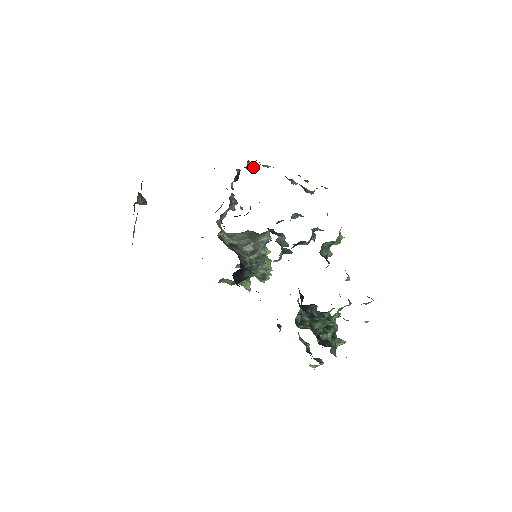
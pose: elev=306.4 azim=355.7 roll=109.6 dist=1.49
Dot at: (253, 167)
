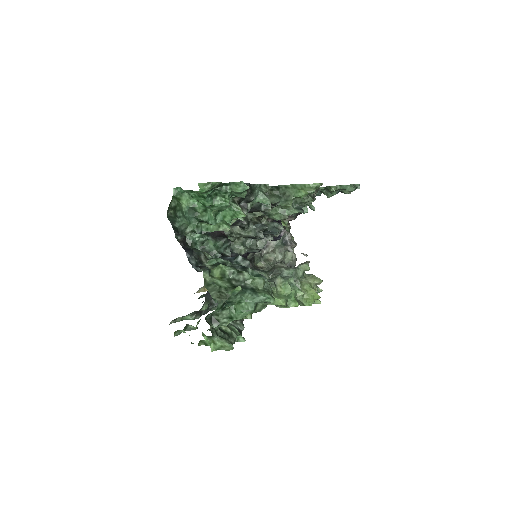
Dot at: (314, 207)
